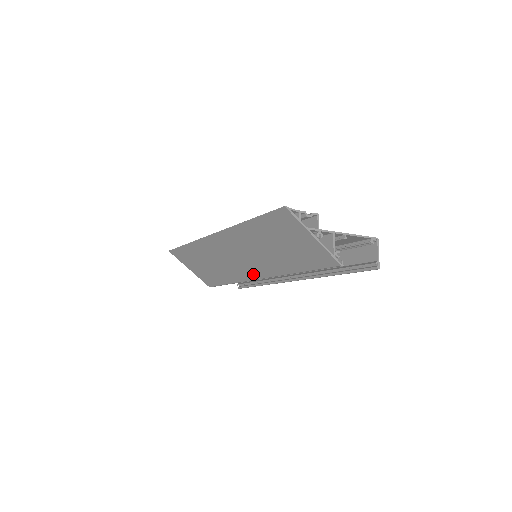
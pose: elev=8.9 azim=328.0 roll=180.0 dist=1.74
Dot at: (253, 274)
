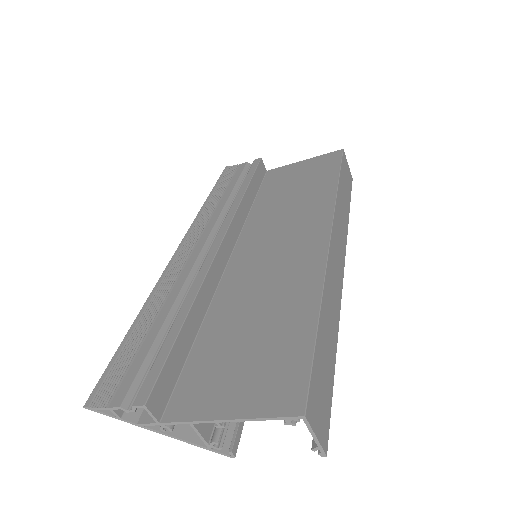
Dot at: occluded
